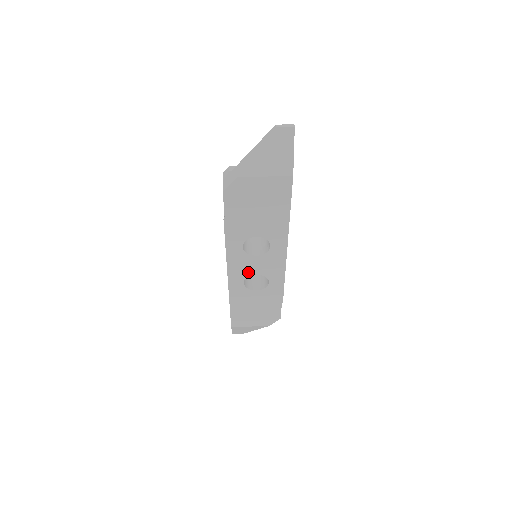
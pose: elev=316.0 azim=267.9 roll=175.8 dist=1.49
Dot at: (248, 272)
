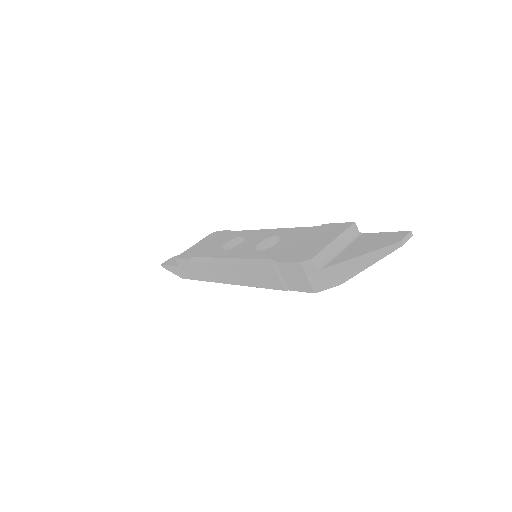
Dot at: occluded
